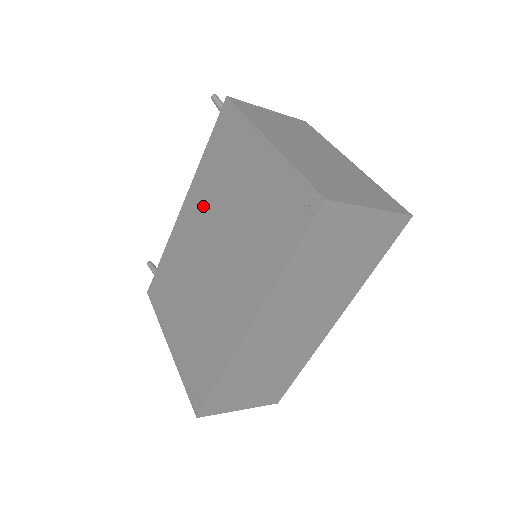
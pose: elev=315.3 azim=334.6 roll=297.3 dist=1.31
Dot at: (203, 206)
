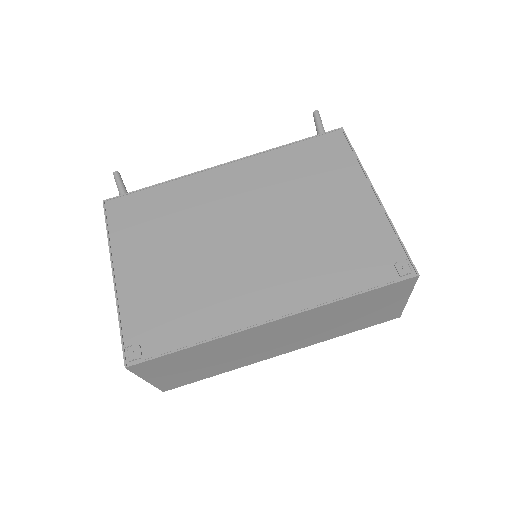
Dot at: (259, 184)
